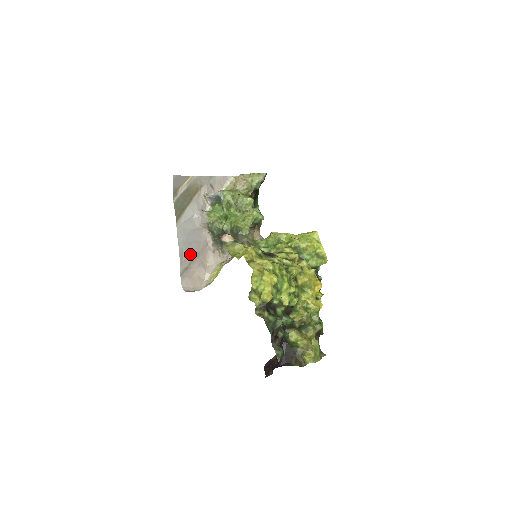
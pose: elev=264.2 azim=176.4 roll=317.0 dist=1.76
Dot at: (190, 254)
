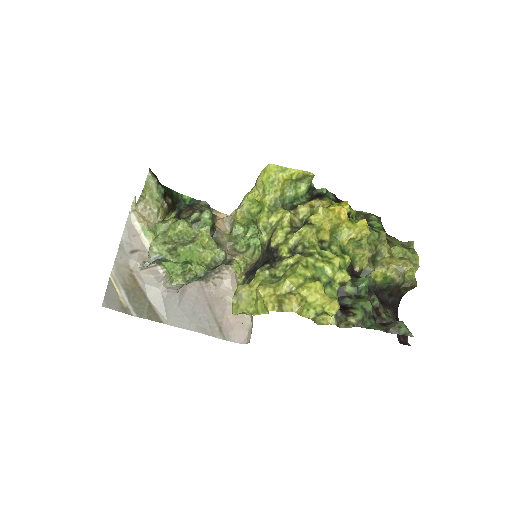
Dot at: (206, 318)
